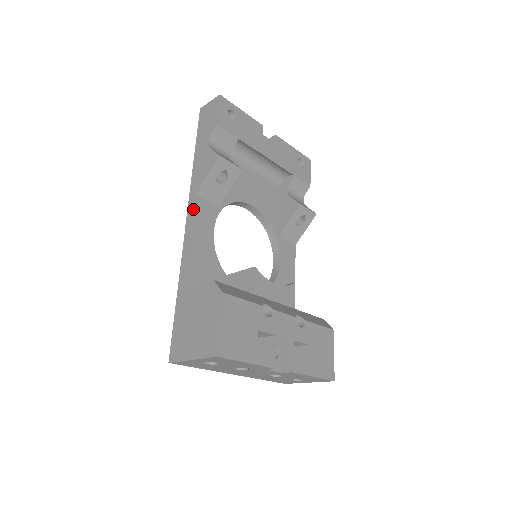
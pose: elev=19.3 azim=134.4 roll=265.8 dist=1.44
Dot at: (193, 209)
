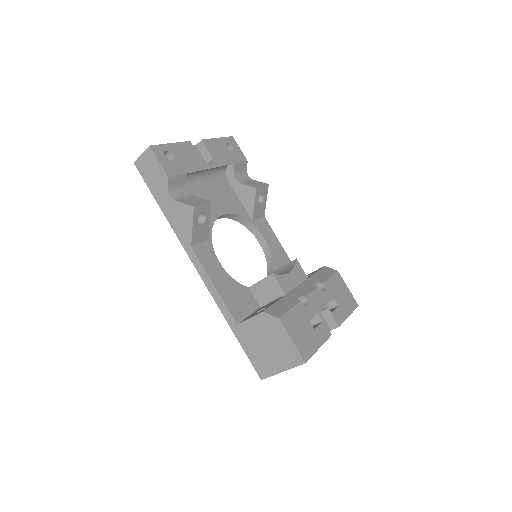
Dot at: (198, 260)
